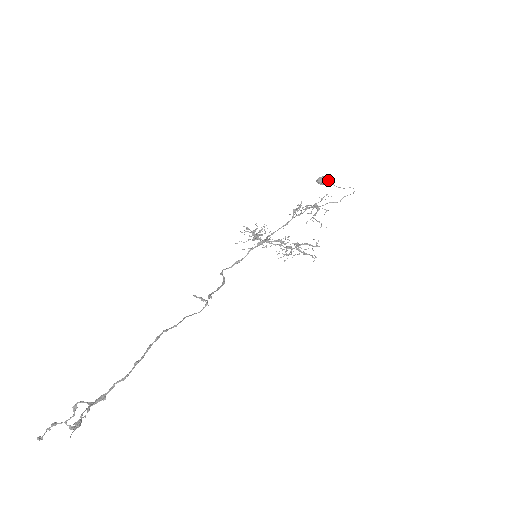
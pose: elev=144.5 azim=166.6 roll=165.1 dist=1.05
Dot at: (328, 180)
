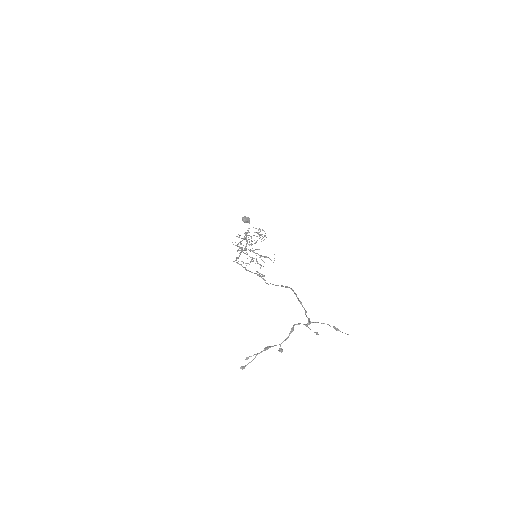
Dot at: occluded
